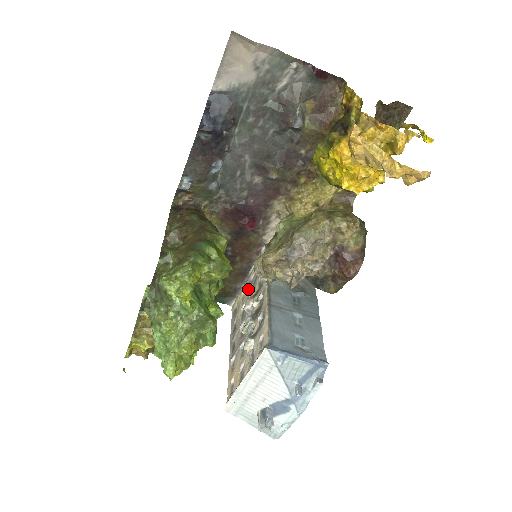
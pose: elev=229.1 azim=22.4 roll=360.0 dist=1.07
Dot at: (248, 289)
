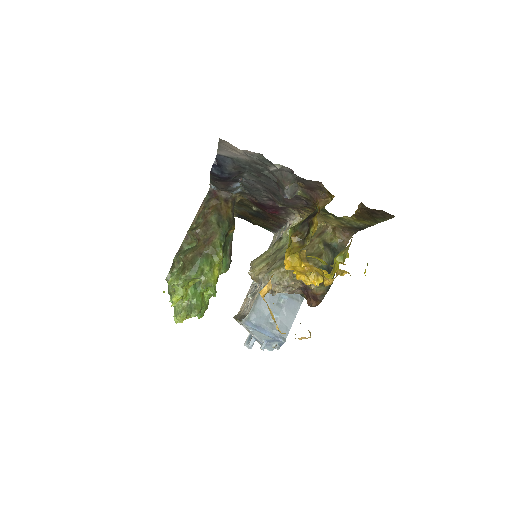
Dot at: occluded
